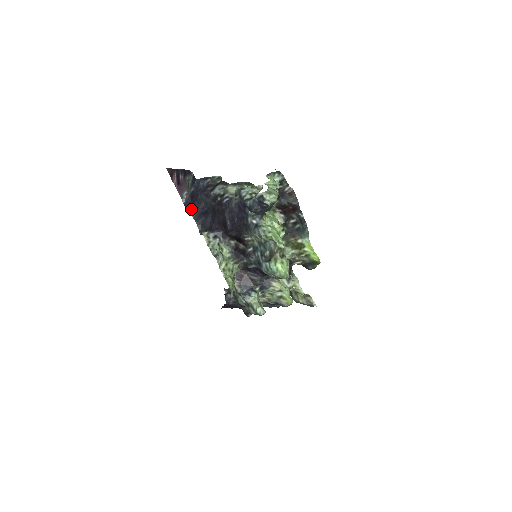
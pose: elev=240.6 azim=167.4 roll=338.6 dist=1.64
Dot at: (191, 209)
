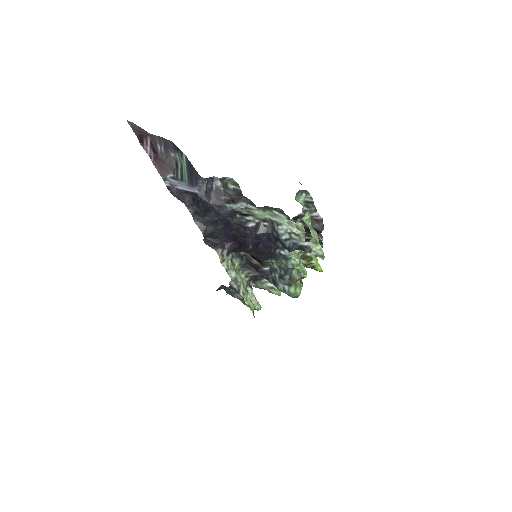
Dot at: (193, 213)
